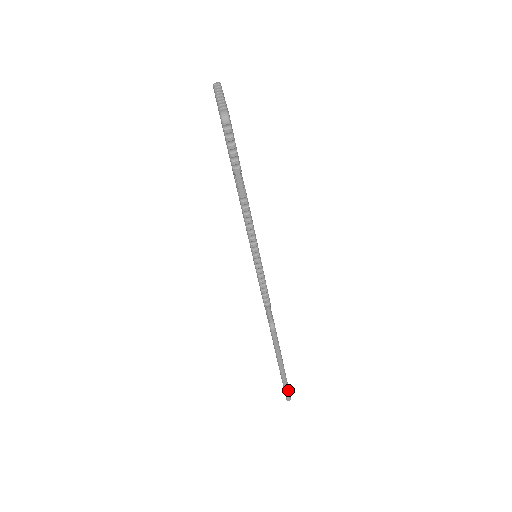
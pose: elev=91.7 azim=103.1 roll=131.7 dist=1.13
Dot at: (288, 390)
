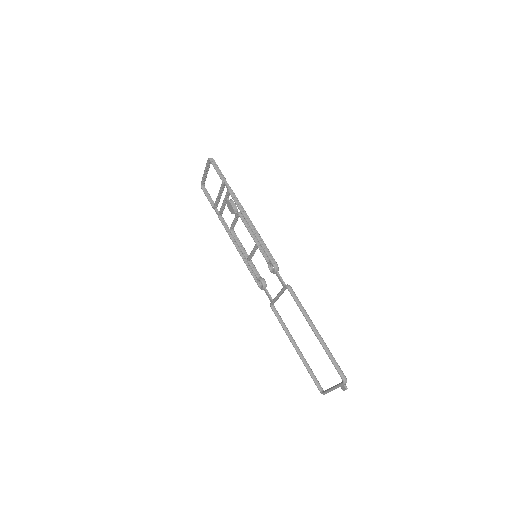
Dot at: (336, 362)
